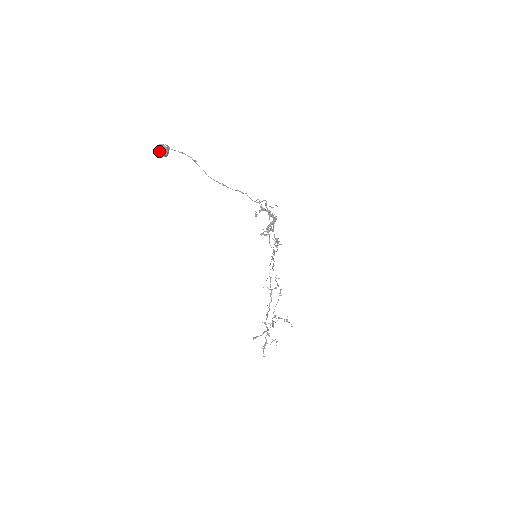
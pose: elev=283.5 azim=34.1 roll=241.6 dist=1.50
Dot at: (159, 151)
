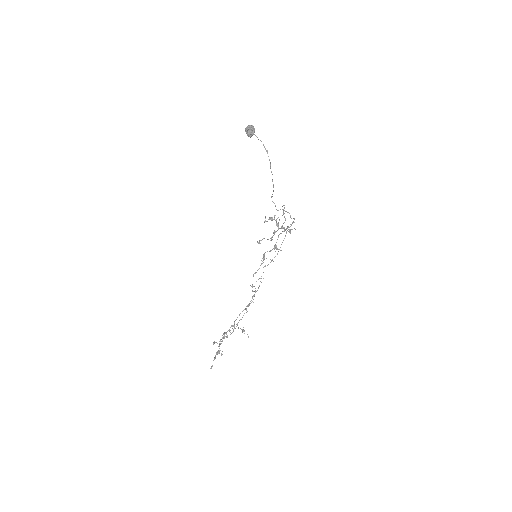
Dot at: (251, 129)
